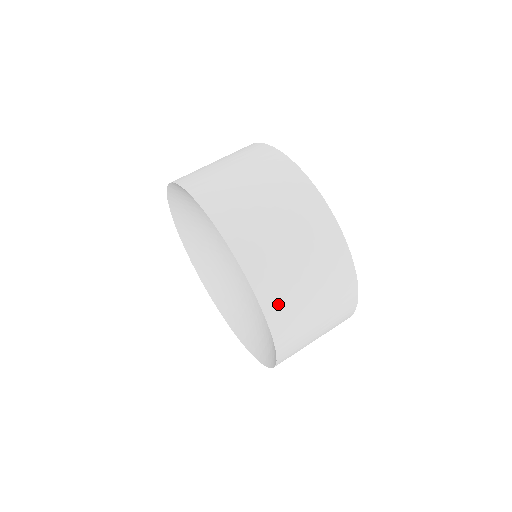
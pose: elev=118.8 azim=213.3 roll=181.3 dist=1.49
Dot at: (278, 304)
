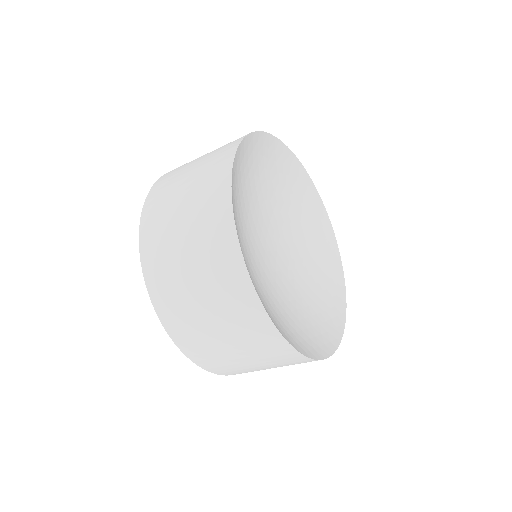
Dot at: (152, 238)
